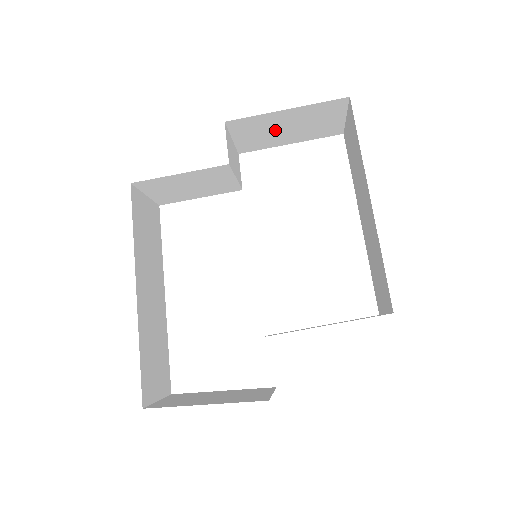
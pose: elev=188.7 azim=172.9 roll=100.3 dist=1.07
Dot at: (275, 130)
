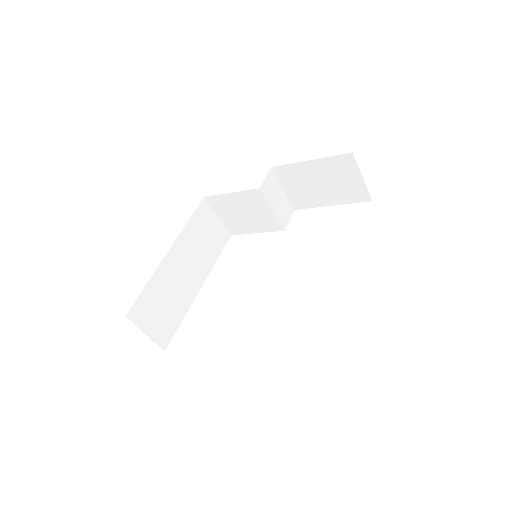
Dot at: (311, 185)
